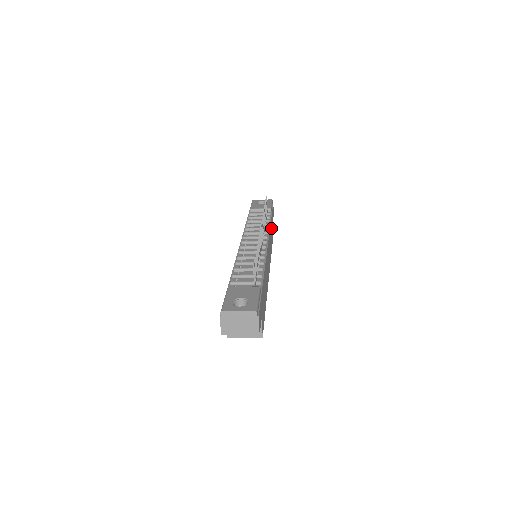
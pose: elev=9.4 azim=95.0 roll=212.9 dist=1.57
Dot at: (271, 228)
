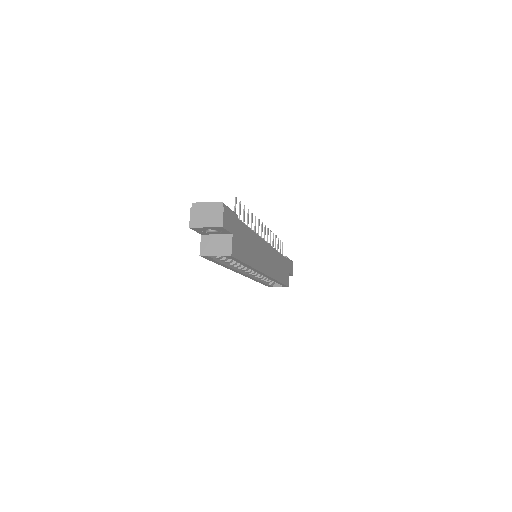
Dot at: (282, 264)
